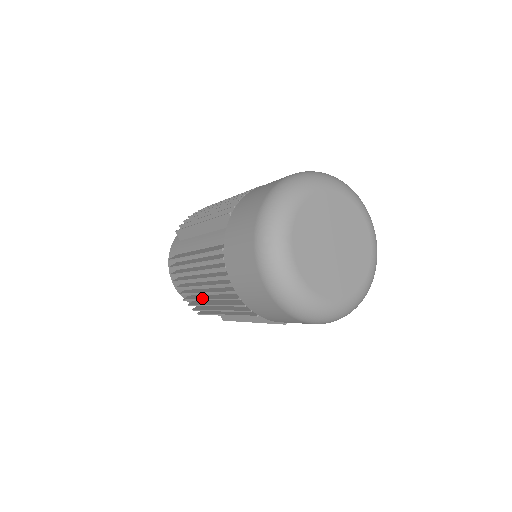
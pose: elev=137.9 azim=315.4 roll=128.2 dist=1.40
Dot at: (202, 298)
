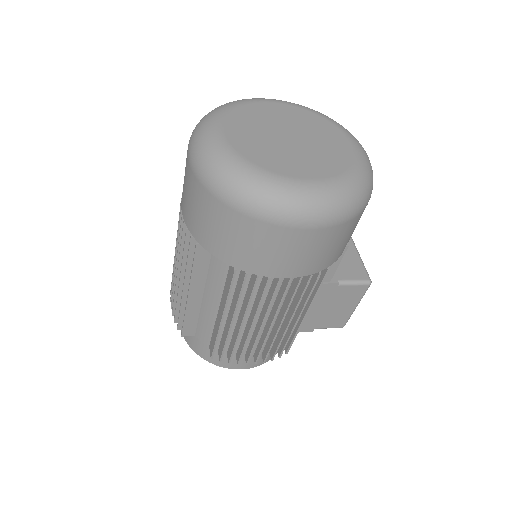
Dot at: (177, 283)
